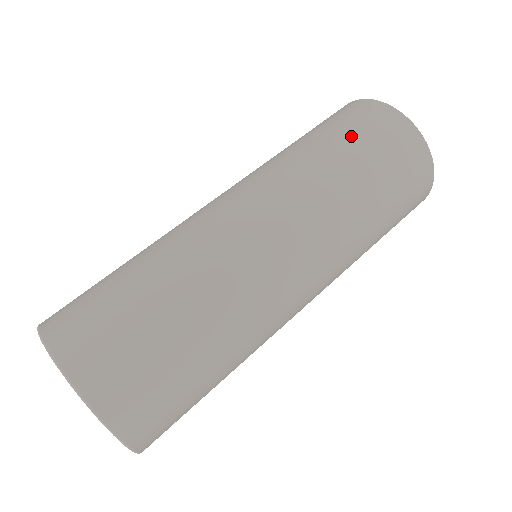
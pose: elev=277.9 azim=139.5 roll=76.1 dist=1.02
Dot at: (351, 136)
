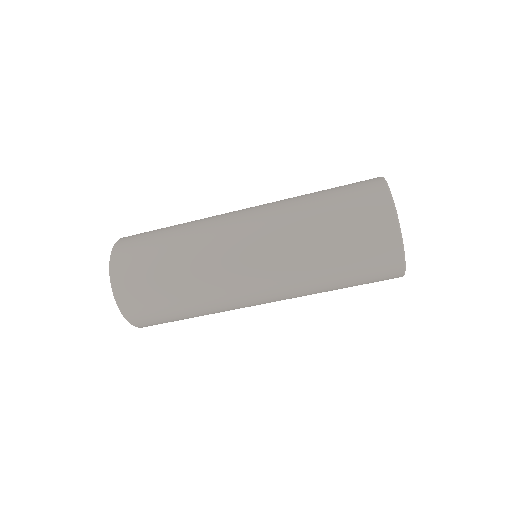
Dot at: (338, 193)
